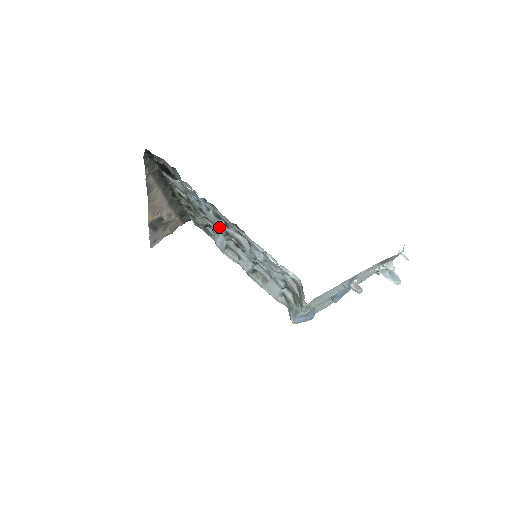
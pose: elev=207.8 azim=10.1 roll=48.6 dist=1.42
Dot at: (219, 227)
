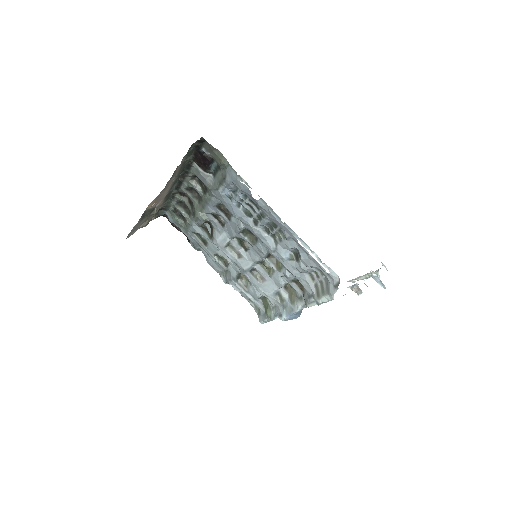
Dot at: (238, 224)
